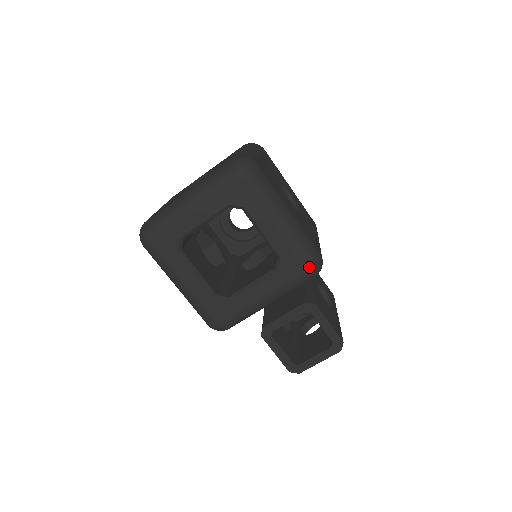
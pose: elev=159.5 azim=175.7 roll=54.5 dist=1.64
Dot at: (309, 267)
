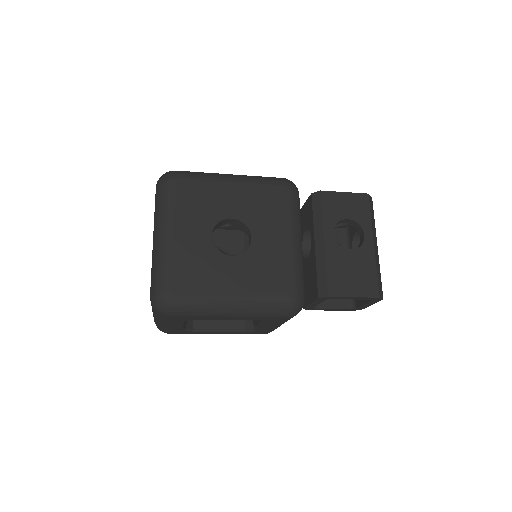
Dot at: (288, 316)
